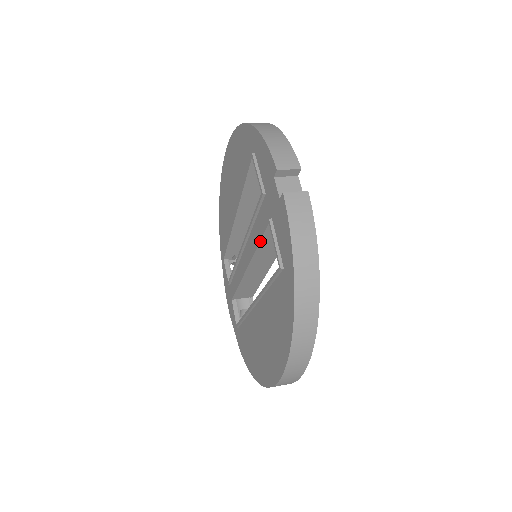
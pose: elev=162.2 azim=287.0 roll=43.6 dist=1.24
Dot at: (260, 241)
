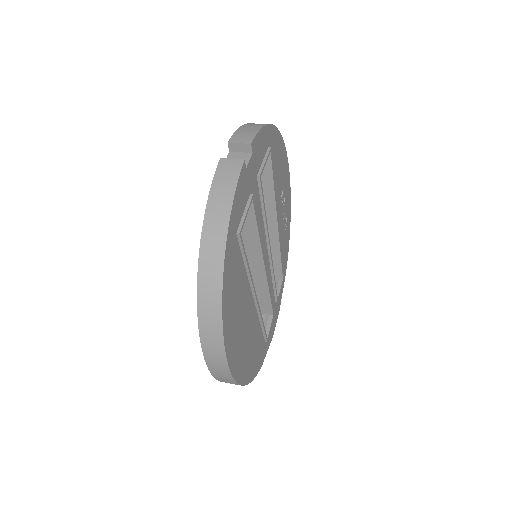
Dot at: occluded
